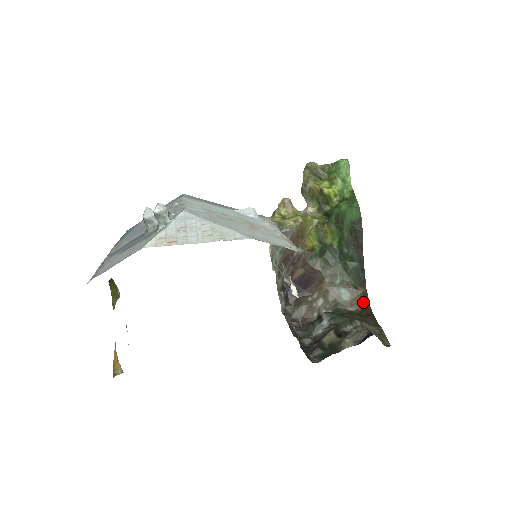
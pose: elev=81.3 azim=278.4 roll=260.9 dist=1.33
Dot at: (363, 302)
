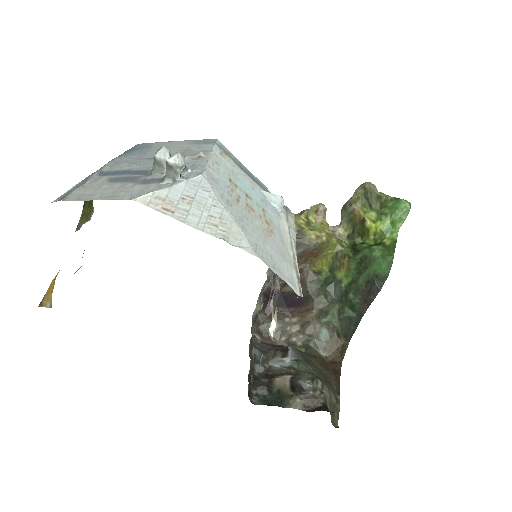
Dot at: (338, 354)
